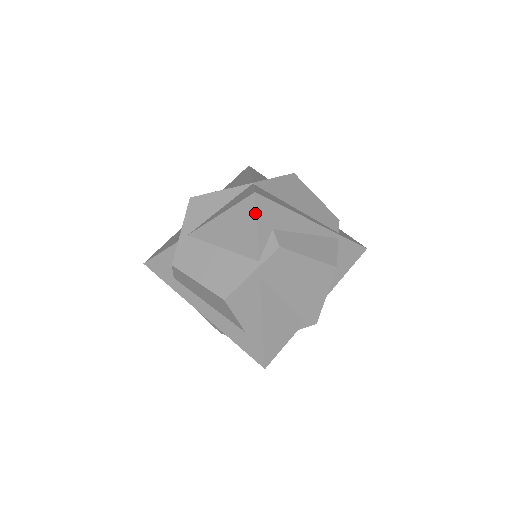
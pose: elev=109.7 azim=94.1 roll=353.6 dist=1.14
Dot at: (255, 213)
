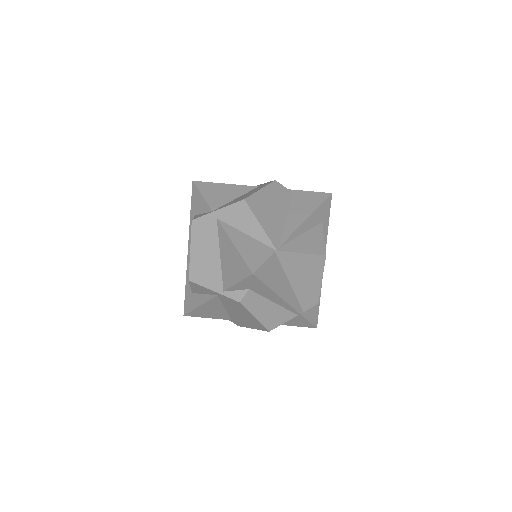
Dot at: (243, 278)
